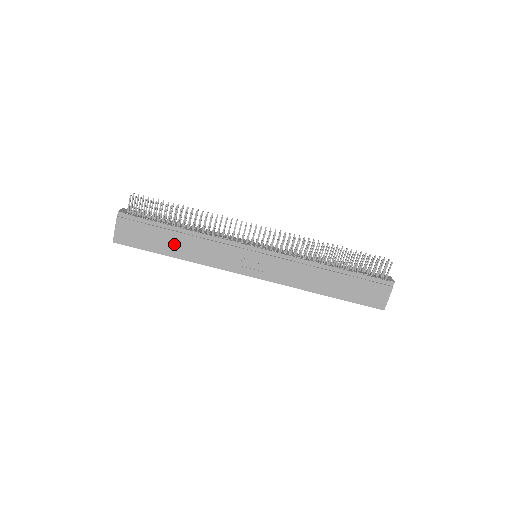
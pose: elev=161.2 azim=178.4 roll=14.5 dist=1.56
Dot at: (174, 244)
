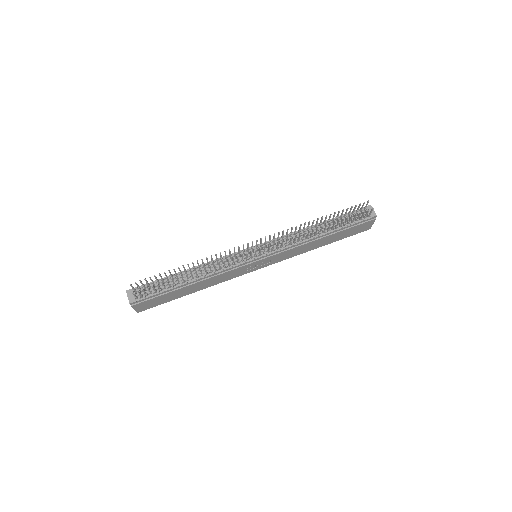
Dot at: (188, 290)
